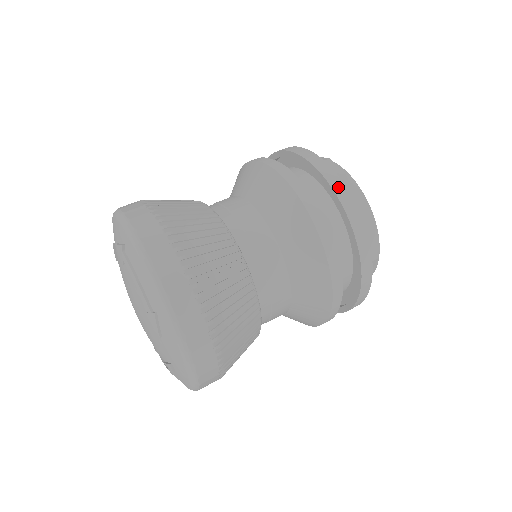
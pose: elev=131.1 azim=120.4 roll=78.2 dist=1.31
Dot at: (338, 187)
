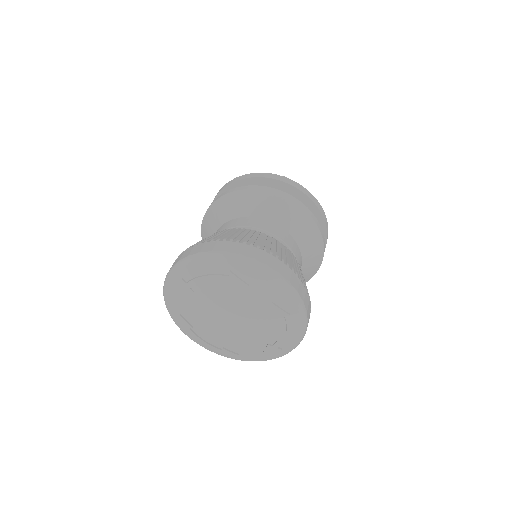
Dot at: (244, 177)
